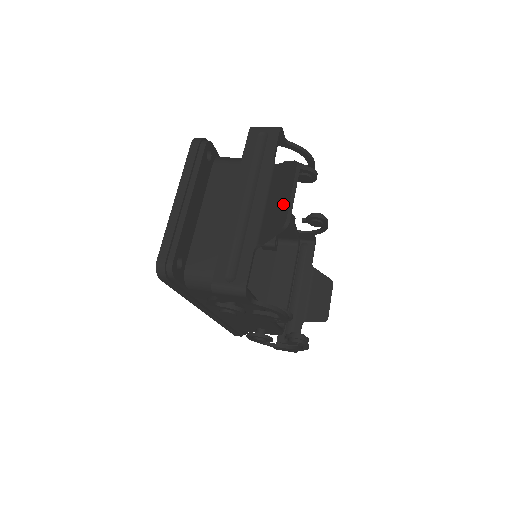
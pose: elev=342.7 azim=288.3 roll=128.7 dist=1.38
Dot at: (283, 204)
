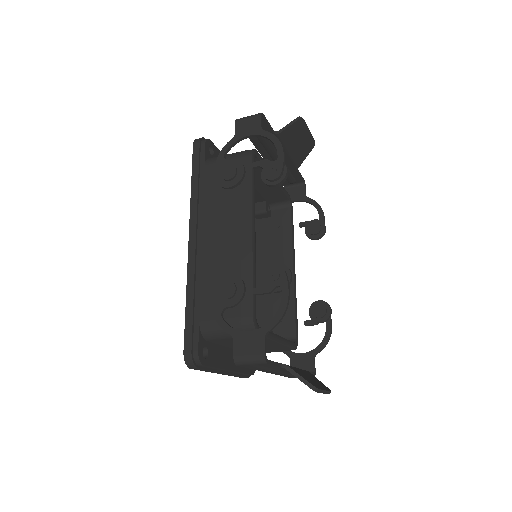
Dot at: (301, 130)
